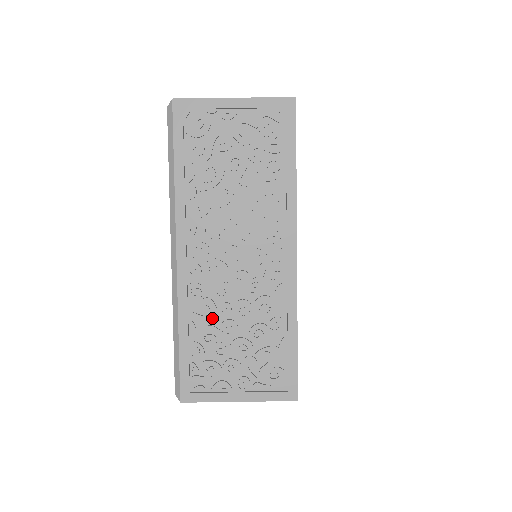
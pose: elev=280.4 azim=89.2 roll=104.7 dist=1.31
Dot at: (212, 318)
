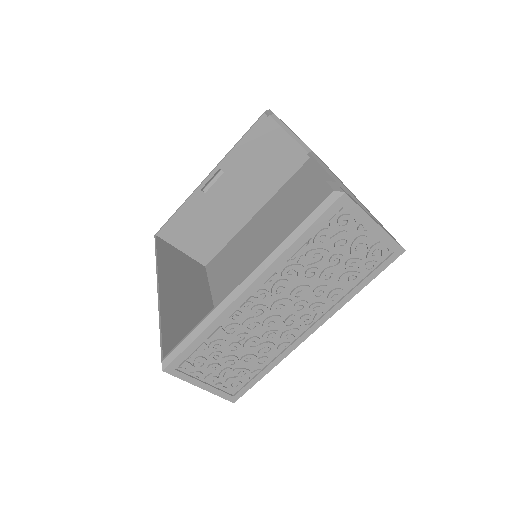
Dot at: (230, 337)
